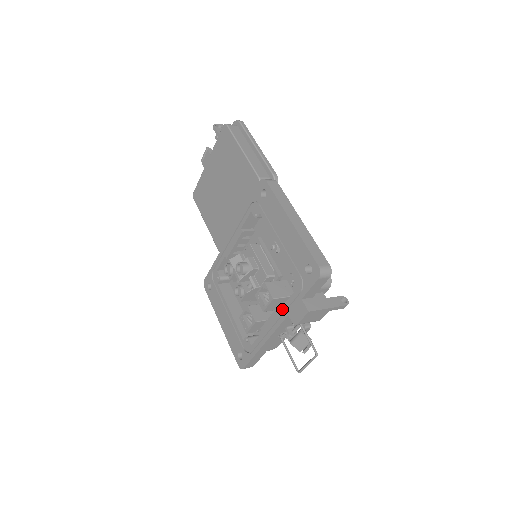
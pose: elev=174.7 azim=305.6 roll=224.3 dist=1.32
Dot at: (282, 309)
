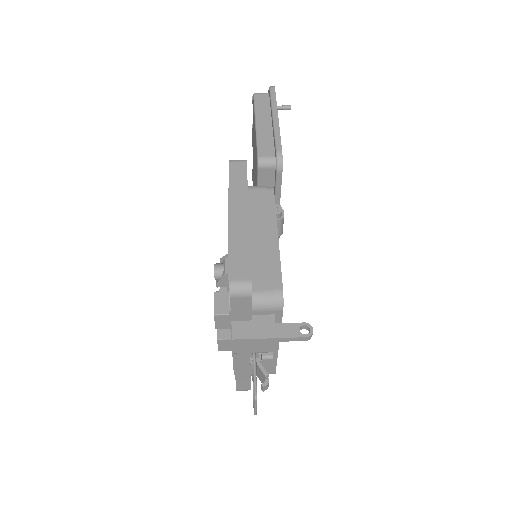
Dot at: occluded
